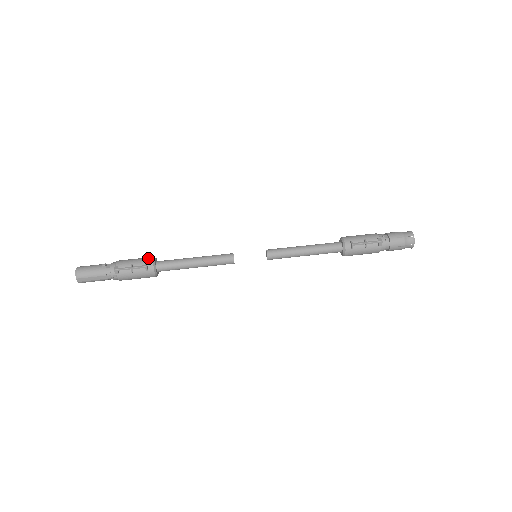
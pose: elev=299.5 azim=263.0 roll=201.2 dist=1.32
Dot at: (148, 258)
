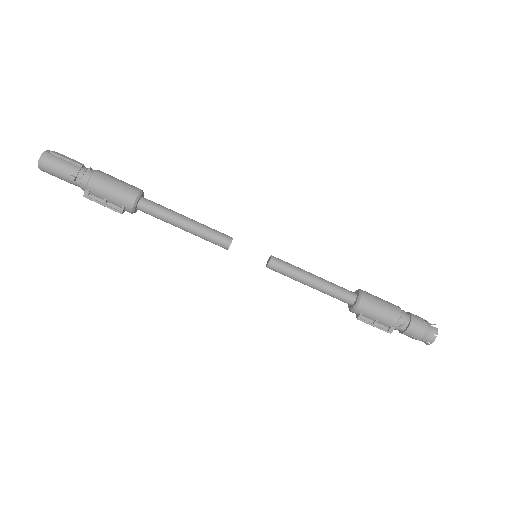
Dot at: (127, 201)
